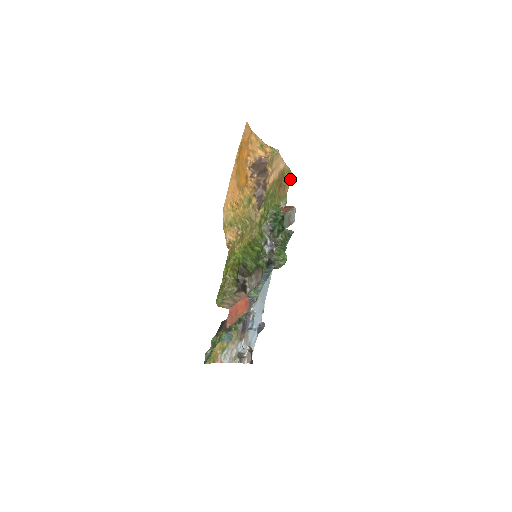
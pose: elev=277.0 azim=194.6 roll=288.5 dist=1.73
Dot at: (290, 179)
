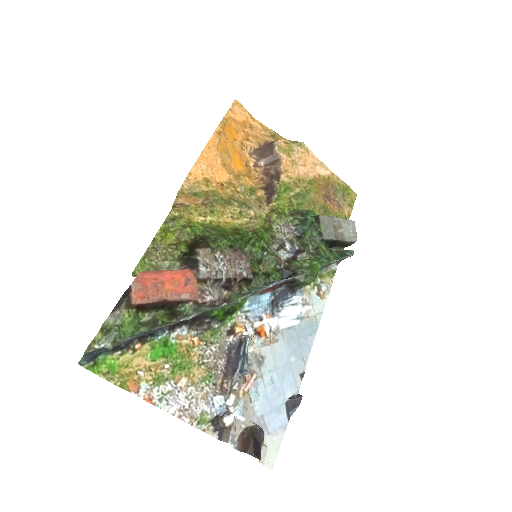
Dot at: (354, 201)
